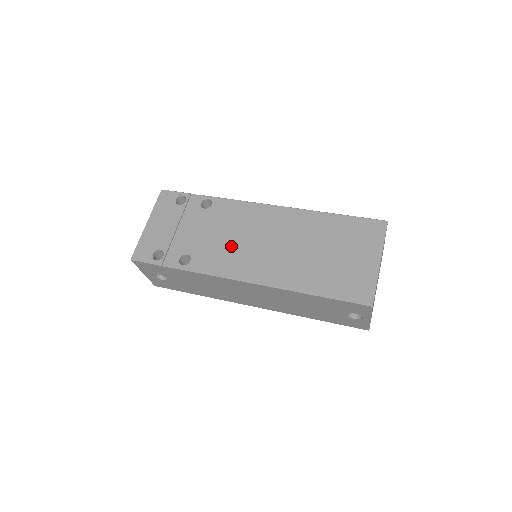
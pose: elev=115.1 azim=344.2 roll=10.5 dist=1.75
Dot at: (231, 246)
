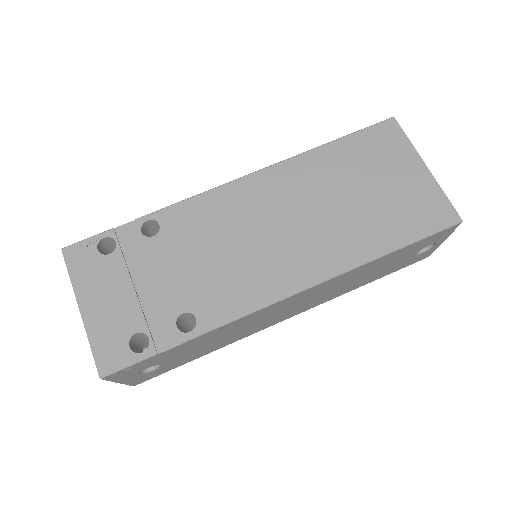
Dot at: (236, 261)
